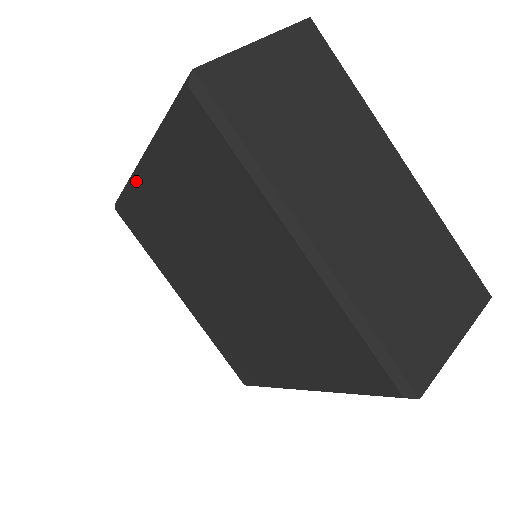
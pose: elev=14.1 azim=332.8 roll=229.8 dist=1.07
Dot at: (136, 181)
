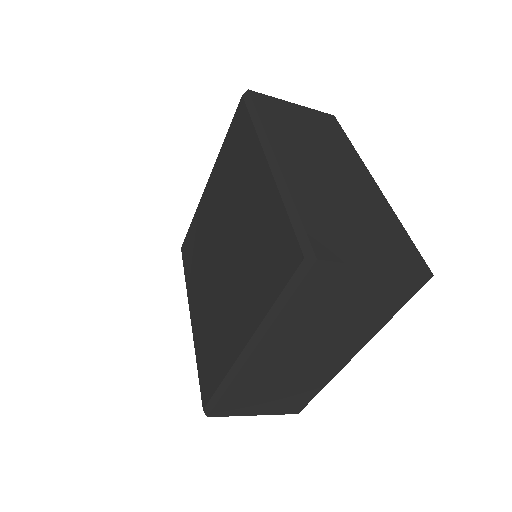
Dot at: (201, 202)
